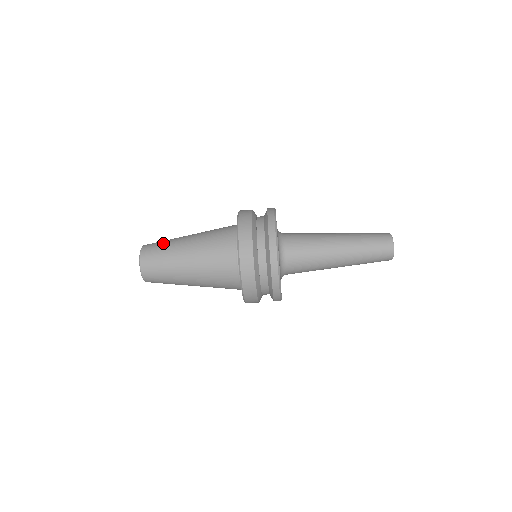
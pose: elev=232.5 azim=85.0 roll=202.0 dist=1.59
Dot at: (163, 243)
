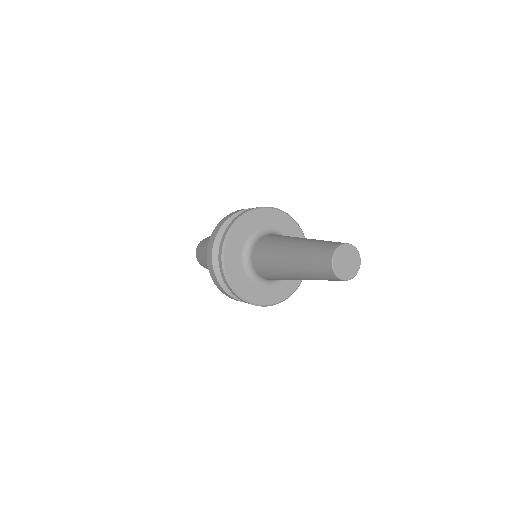
Dot at: (208, 237)
